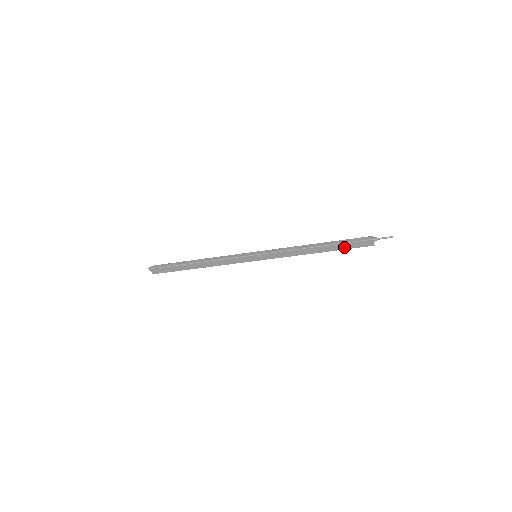
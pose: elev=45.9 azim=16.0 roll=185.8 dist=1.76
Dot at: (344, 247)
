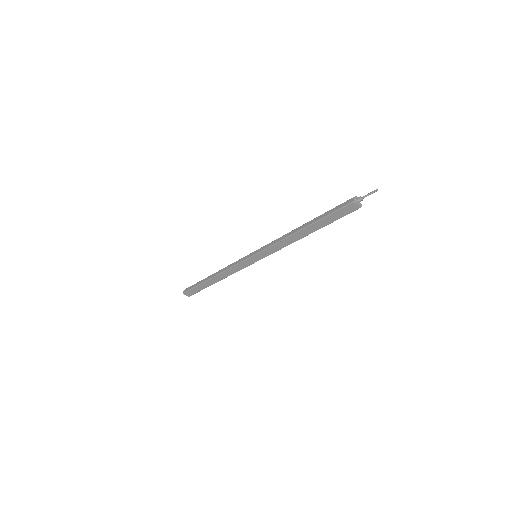
Dot at: (330, 220)
